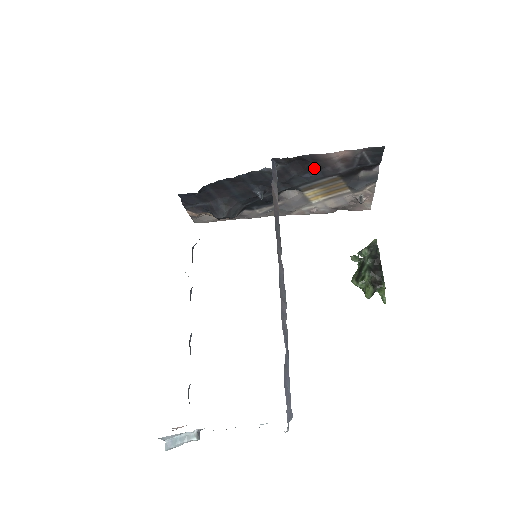
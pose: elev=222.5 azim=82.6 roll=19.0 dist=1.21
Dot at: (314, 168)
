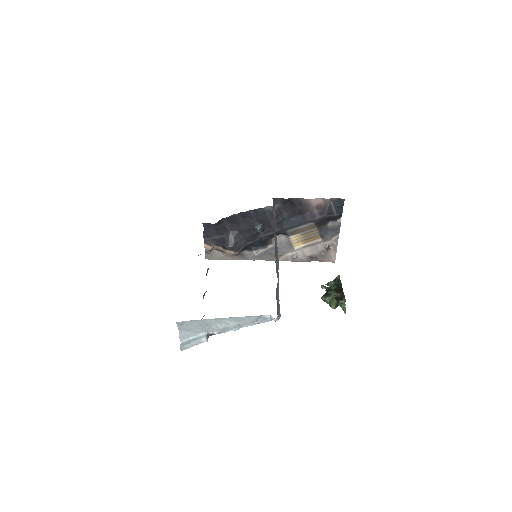
Dot at: (299, 212)
